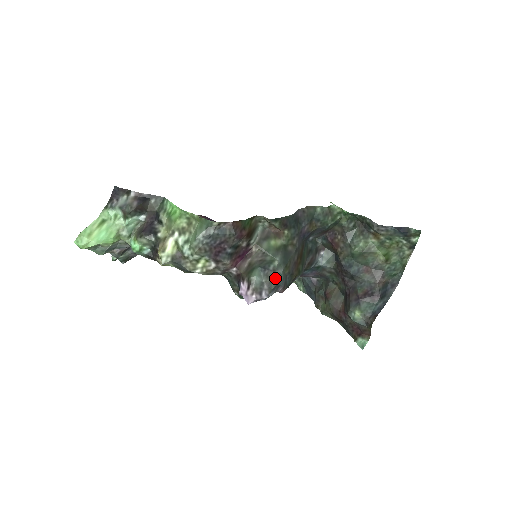
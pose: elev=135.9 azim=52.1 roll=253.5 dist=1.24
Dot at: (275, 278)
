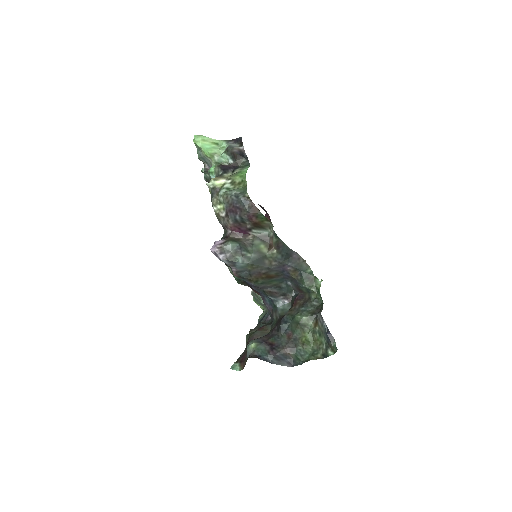
Dot at: (238, 258)
